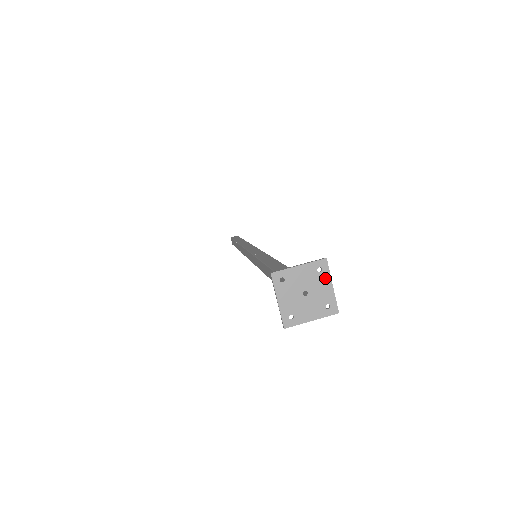
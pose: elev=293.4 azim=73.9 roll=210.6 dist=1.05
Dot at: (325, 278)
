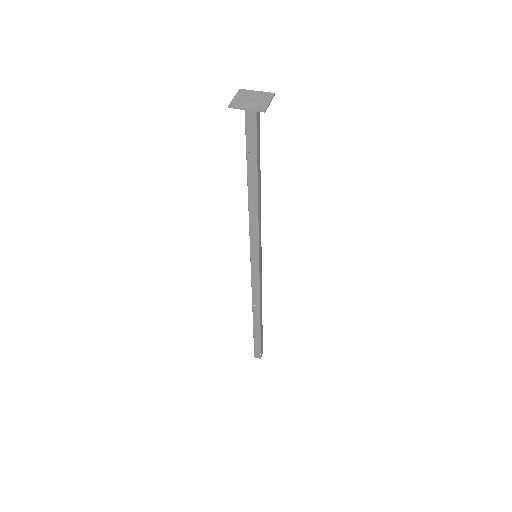
Dot at: (268, 98)
